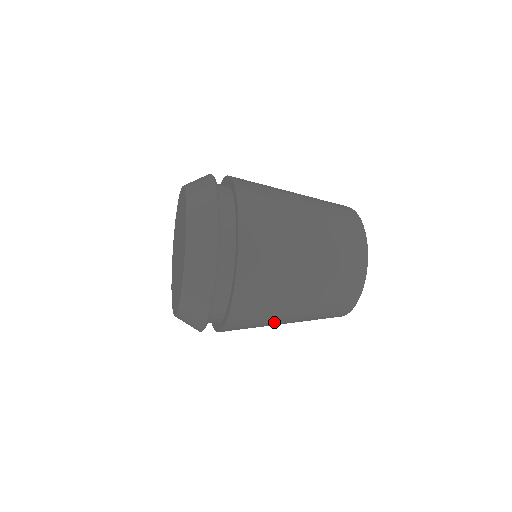
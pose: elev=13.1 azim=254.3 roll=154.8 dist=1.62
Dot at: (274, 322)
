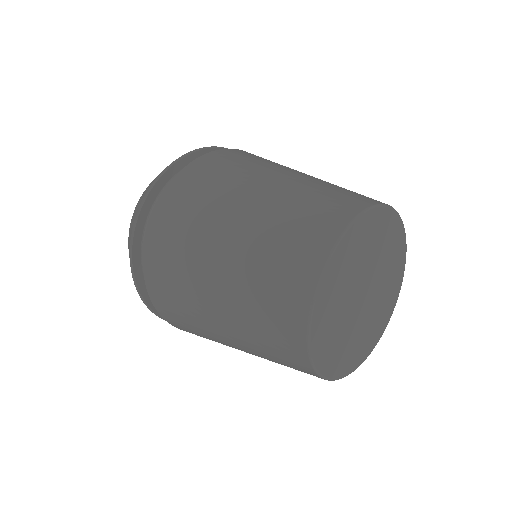
Dot at: occluded
